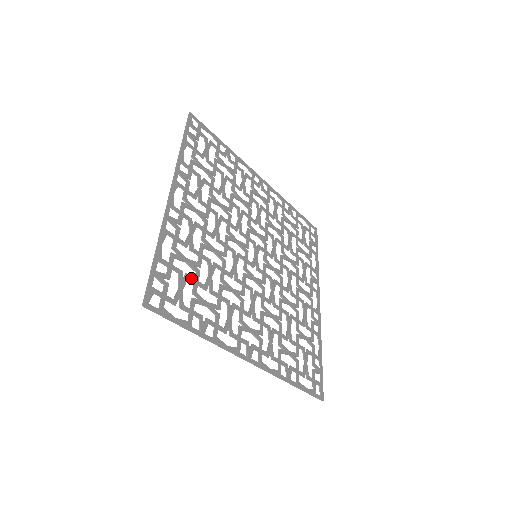
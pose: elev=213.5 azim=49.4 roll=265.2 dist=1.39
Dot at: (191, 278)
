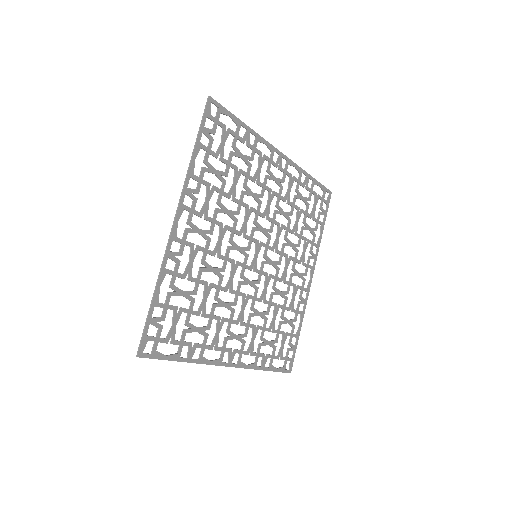
Dot at: (185, 310)
